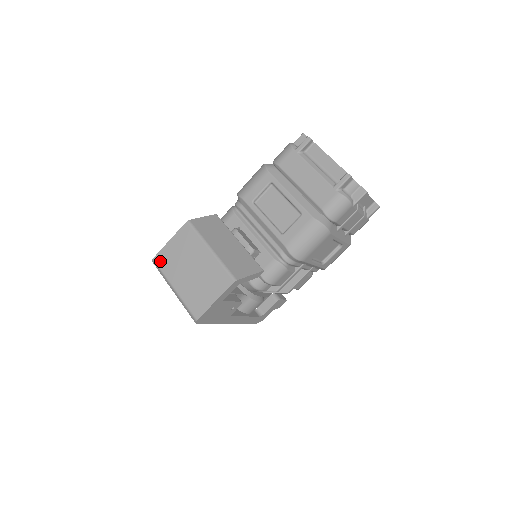
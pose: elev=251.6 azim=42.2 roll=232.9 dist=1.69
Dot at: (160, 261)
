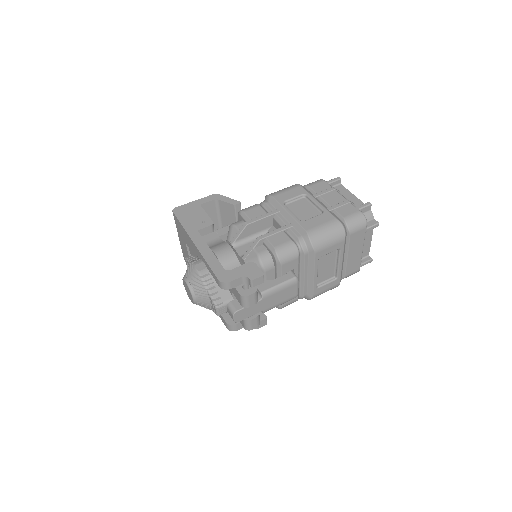
Dot at: occluded
